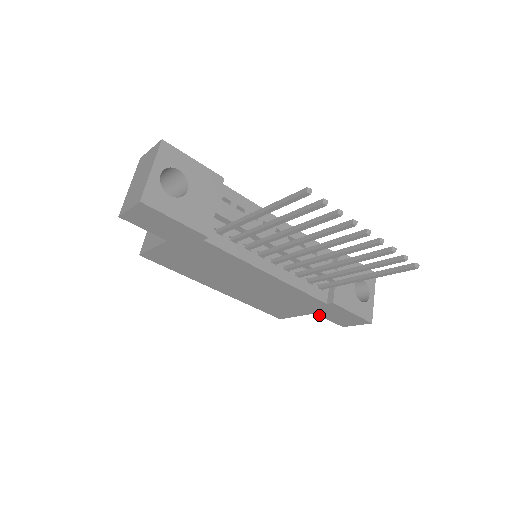
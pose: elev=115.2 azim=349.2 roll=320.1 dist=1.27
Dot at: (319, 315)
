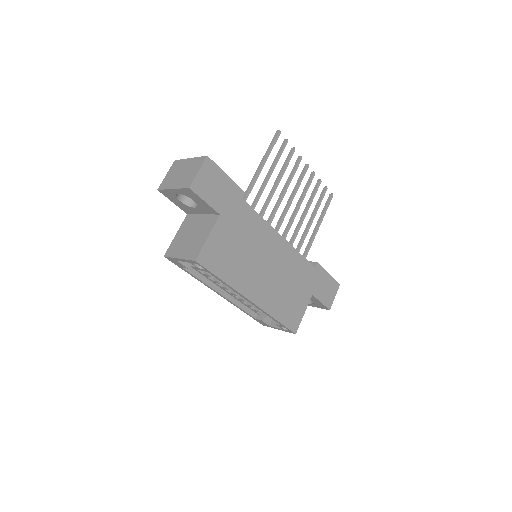
Dot at: (315, 297)
